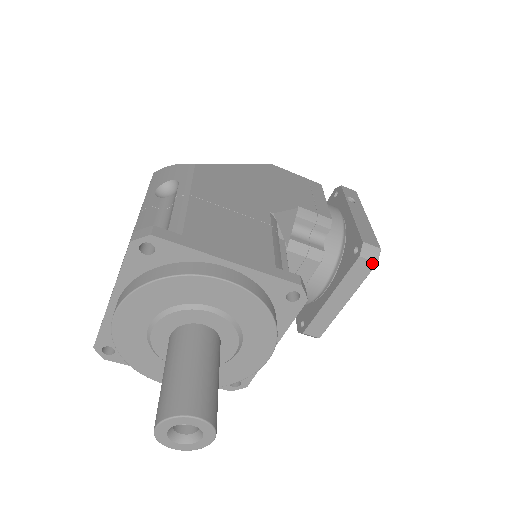
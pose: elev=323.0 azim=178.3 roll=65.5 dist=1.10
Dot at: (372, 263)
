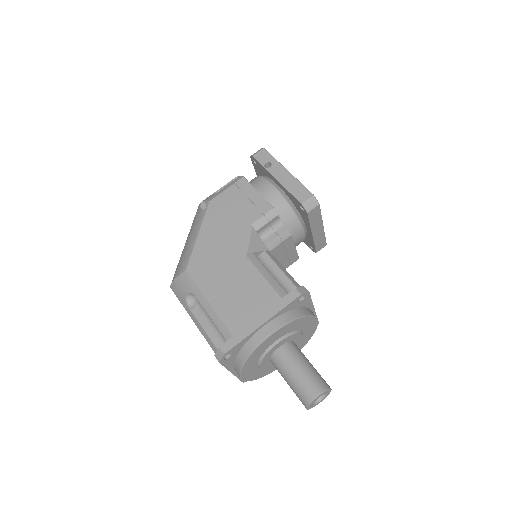
Dot at: (317, 207)
